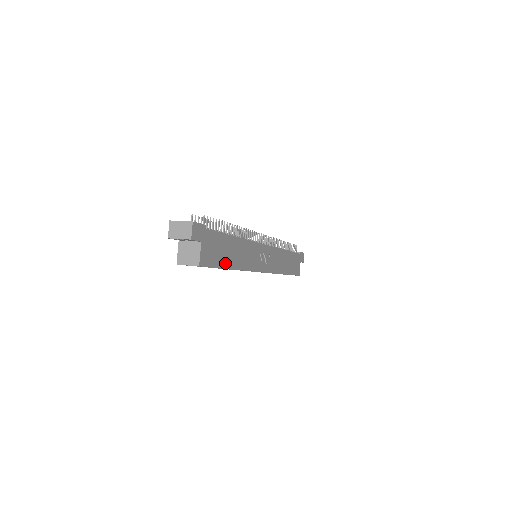
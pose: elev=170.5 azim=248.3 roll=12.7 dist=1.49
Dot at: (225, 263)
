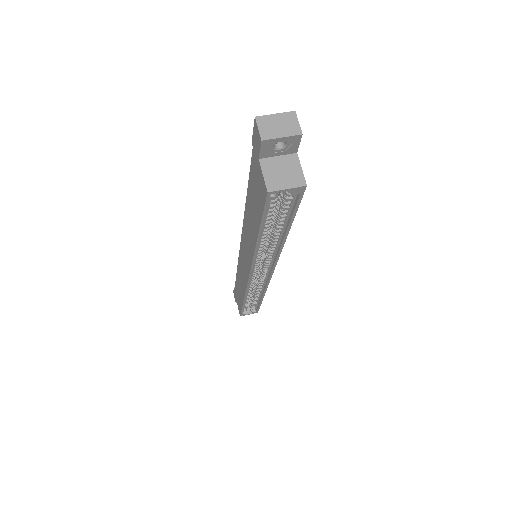
Dot at: occluded
